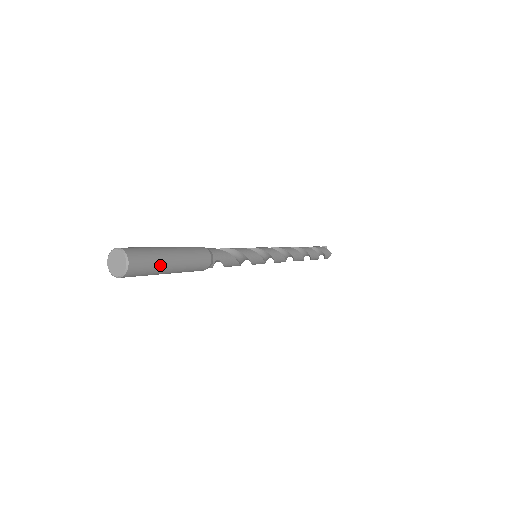
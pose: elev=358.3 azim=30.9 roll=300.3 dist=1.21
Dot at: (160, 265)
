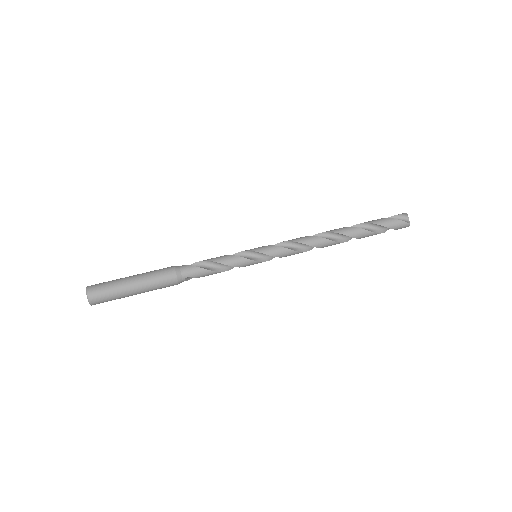
Dot at: (120, 295)
